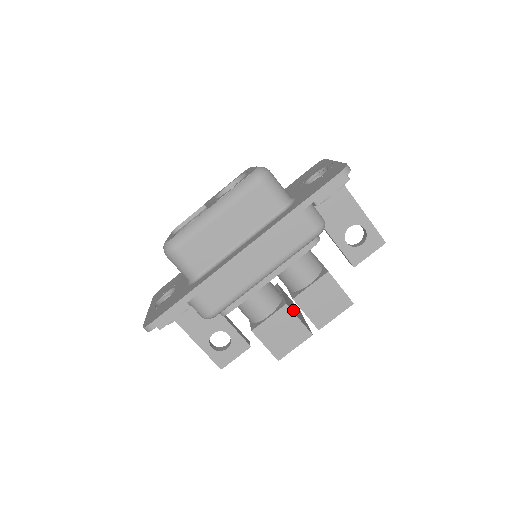
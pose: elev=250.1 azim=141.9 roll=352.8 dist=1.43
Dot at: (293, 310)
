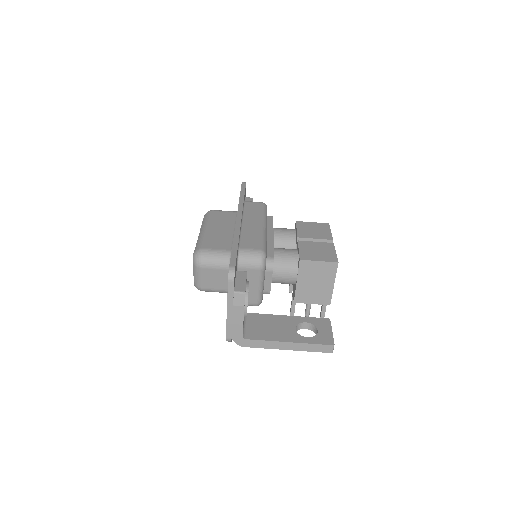
Dot at: occluded
